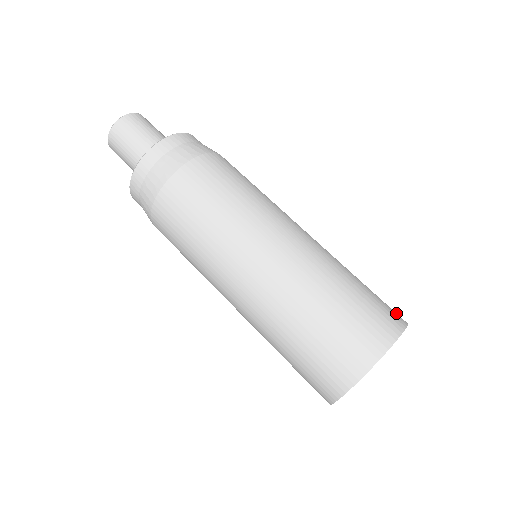
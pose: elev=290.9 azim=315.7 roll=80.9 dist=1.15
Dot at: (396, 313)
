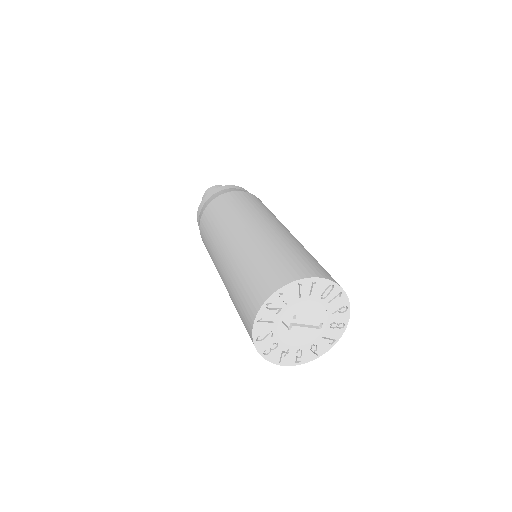
Dot at: (312, 270)
